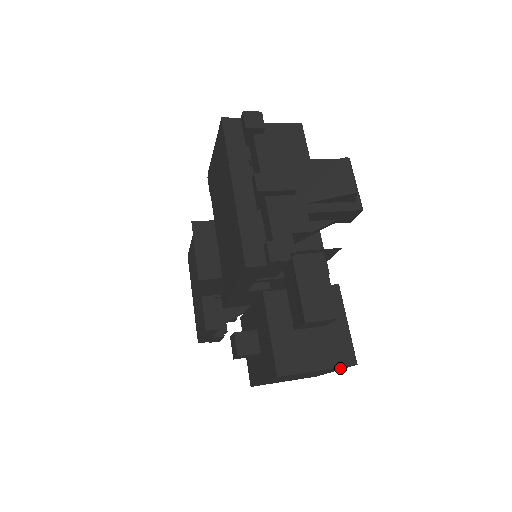
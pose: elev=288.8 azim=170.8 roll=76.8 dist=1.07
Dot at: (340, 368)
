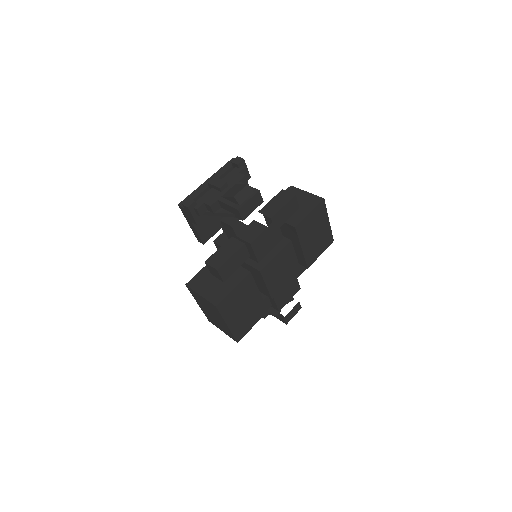
Dot at: (216, 310)
